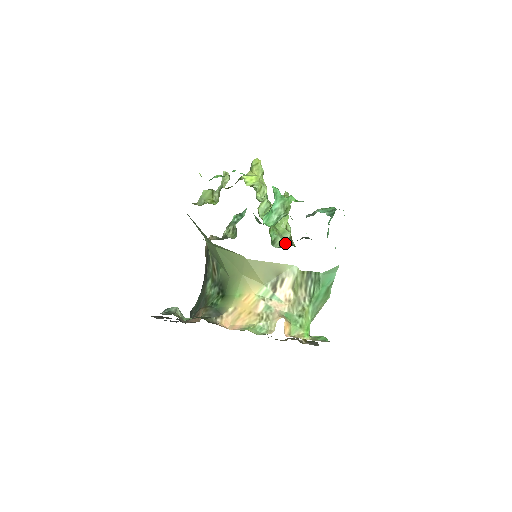
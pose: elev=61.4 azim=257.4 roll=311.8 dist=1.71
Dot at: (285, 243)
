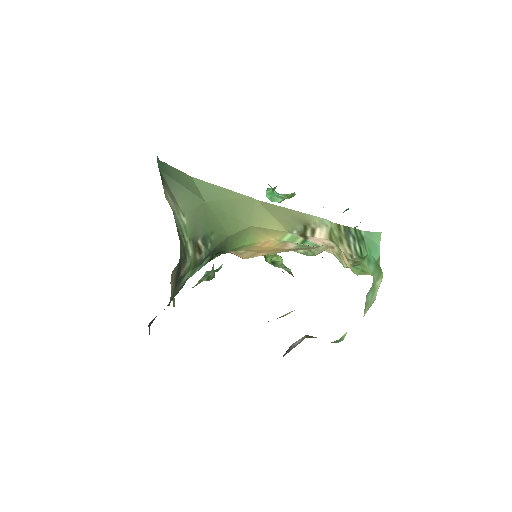
Dot at: occluded
